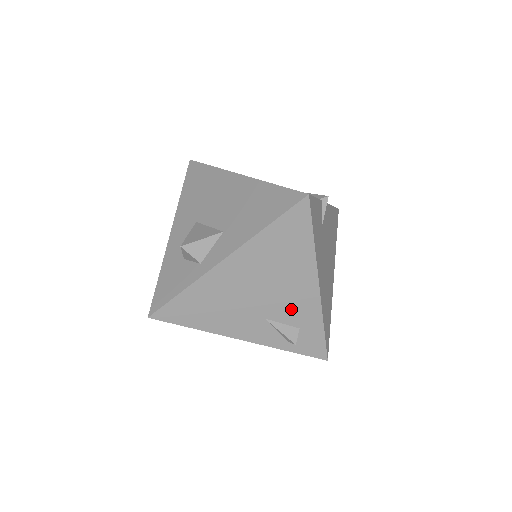
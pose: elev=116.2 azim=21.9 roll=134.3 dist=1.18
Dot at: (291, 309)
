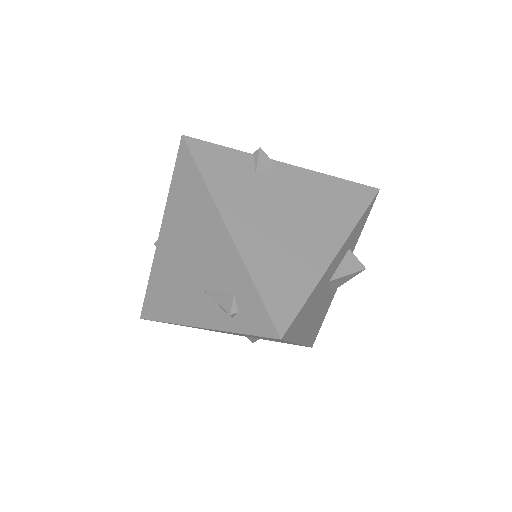
Dot at: (218, 269)
